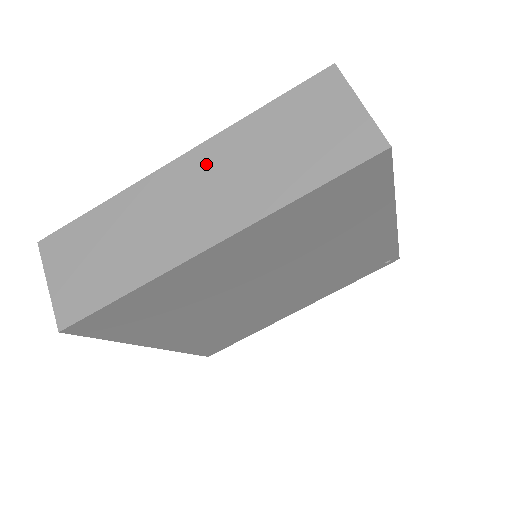
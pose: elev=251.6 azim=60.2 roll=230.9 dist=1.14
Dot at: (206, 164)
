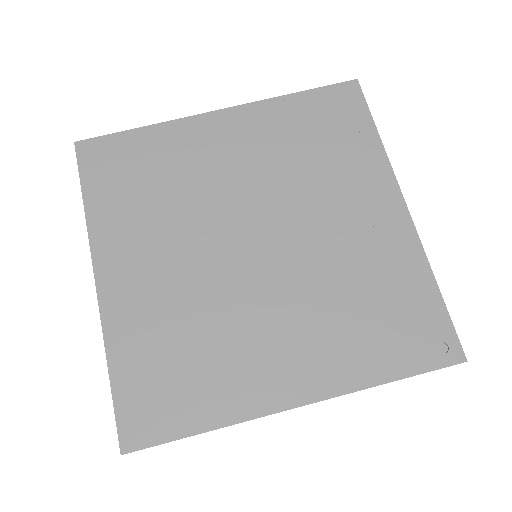
Dot at: occluded
